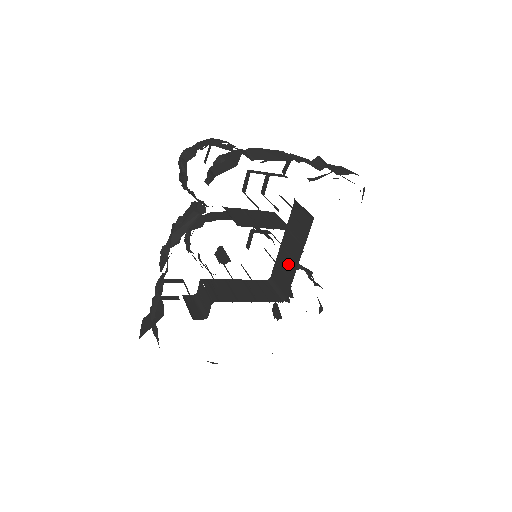
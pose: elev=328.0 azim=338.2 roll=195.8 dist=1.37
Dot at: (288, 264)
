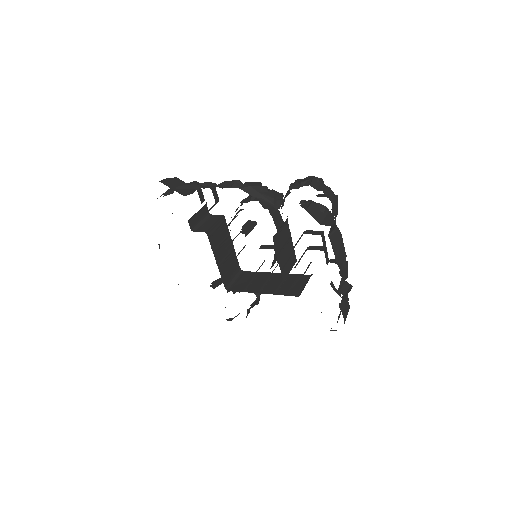
Dot at: (257, 284)
